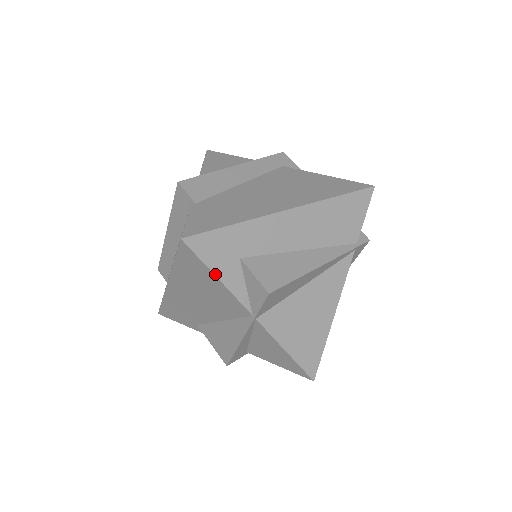
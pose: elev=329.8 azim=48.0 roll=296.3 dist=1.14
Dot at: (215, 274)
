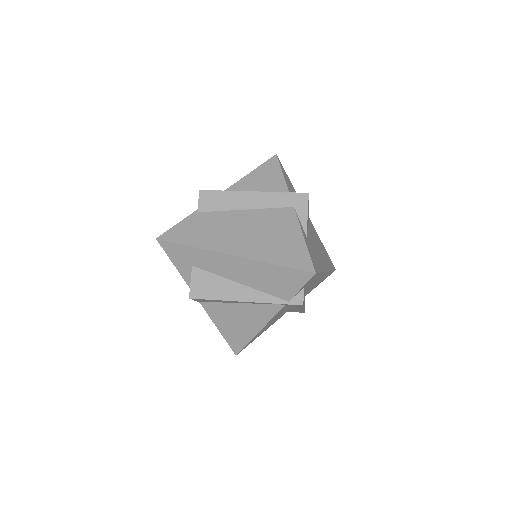
Dot at: (175, 266)
